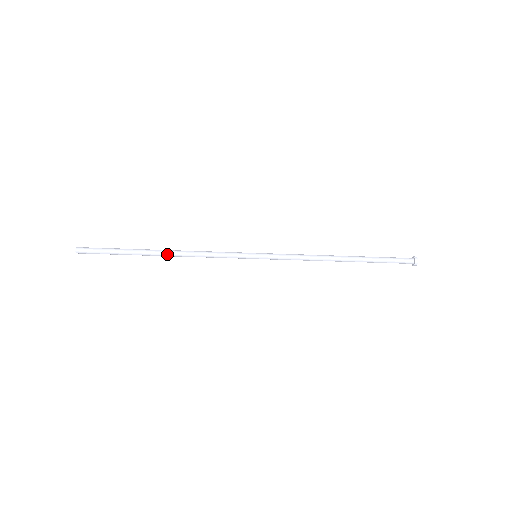
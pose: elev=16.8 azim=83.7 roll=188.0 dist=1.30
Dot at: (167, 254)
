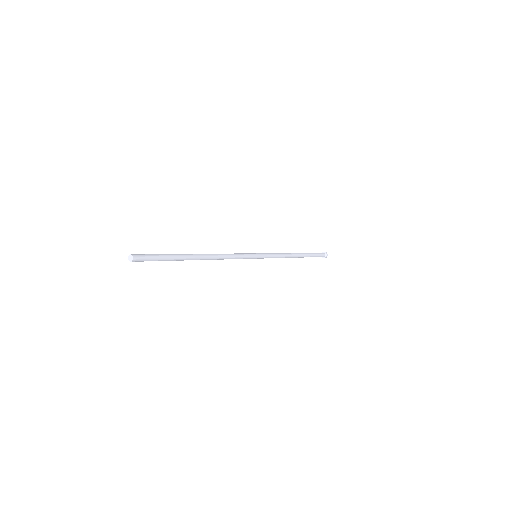
Dot at: (204, 259)
